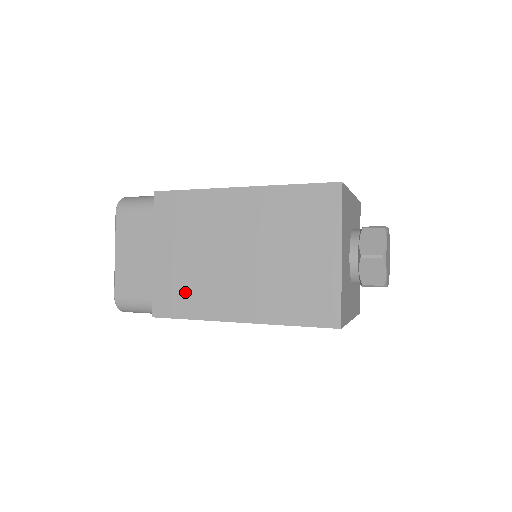
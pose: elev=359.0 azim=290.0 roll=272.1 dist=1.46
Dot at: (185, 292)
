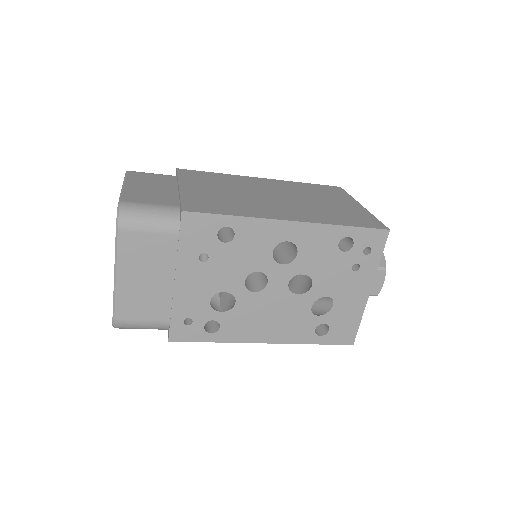
Dot at: (222, 204)
